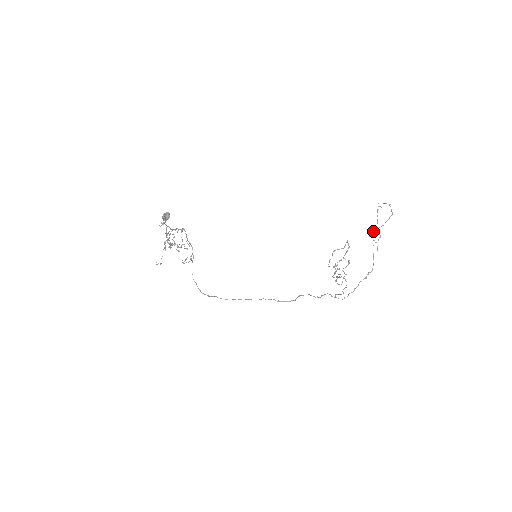
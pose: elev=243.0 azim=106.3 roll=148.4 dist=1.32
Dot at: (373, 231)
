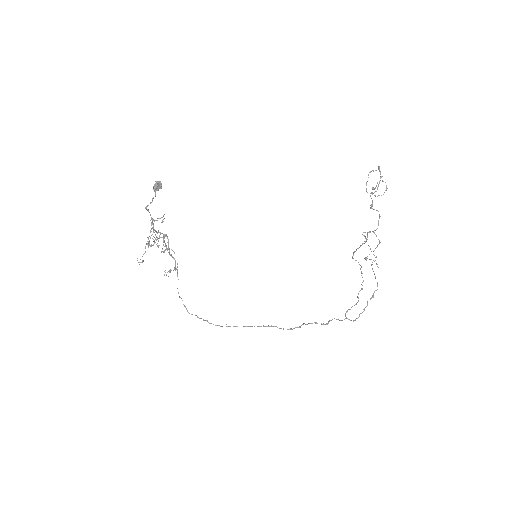
Dot at: (365, 257)
